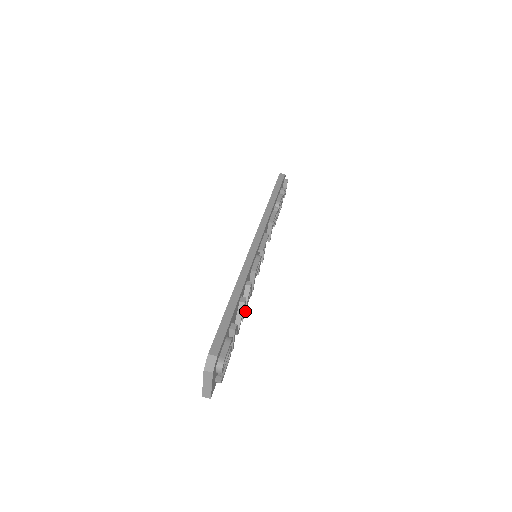
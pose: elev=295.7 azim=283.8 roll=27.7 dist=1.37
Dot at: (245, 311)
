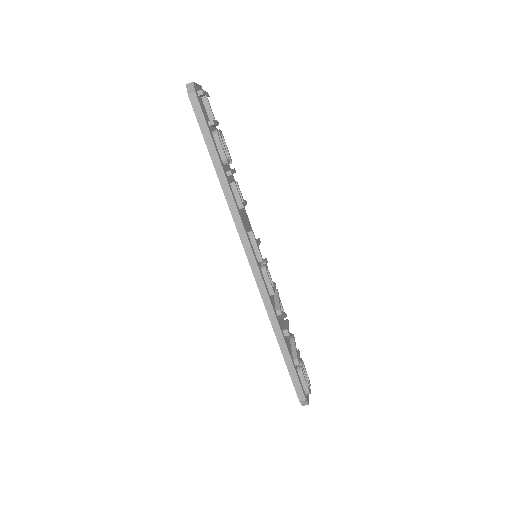
Dot at: (286, 316)
